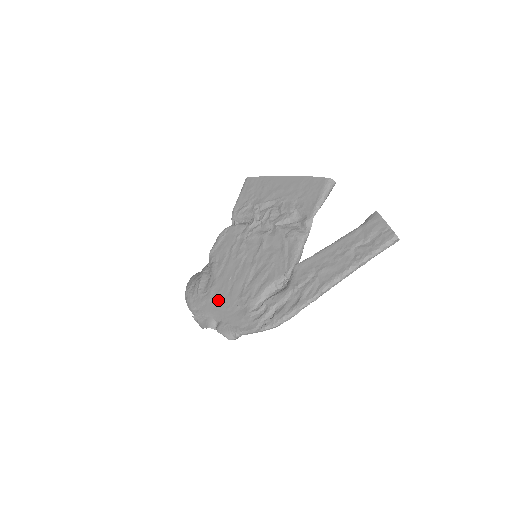
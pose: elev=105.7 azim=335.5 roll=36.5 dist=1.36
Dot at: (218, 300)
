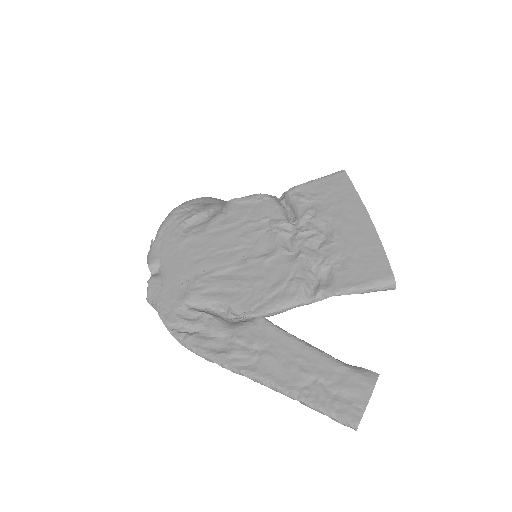
Dot at: (182, 254)
